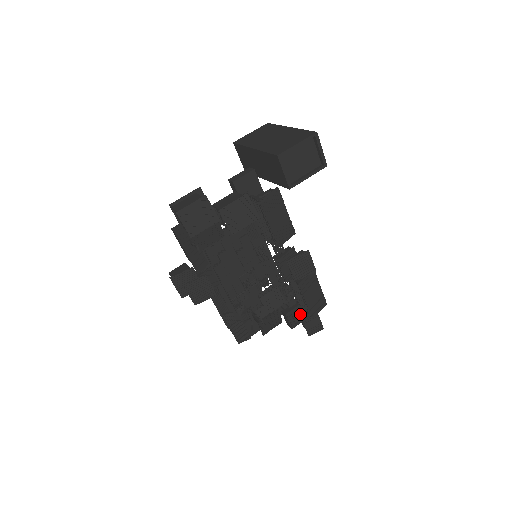
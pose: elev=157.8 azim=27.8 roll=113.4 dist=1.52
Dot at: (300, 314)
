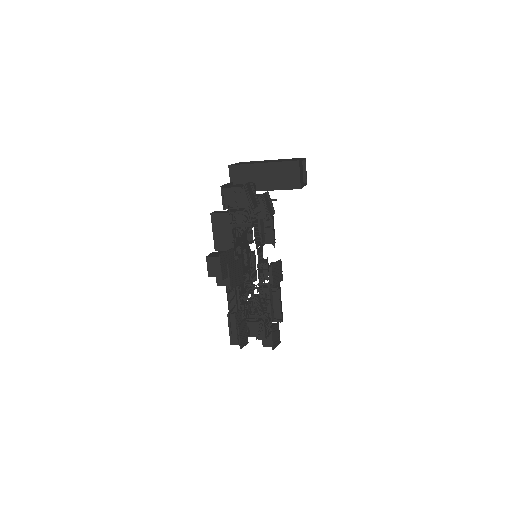
Dot at: (270, 324)
